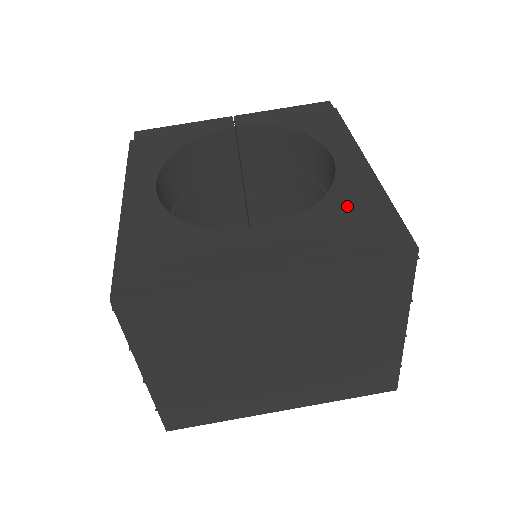
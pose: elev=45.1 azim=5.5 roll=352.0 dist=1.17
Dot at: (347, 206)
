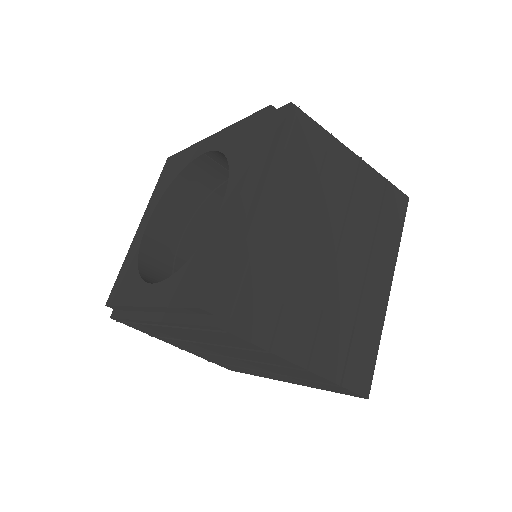
Dot at: (193, 273)
